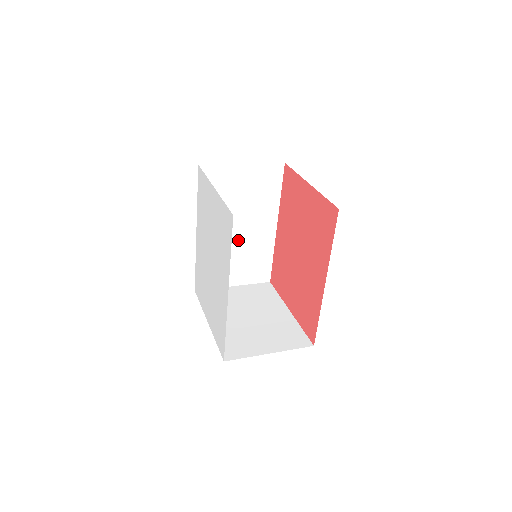
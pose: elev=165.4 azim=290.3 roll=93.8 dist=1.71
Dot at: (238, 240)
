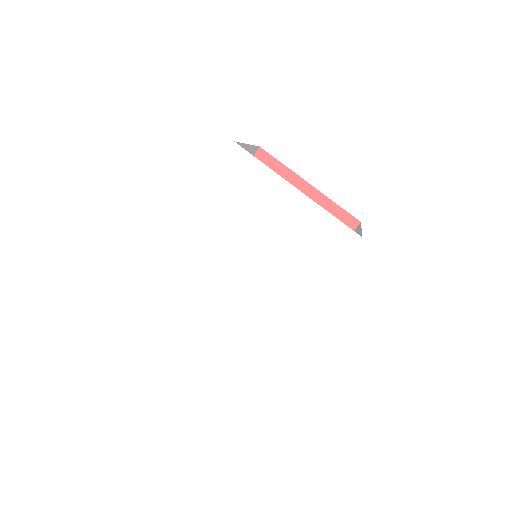
Dot at: occluded
